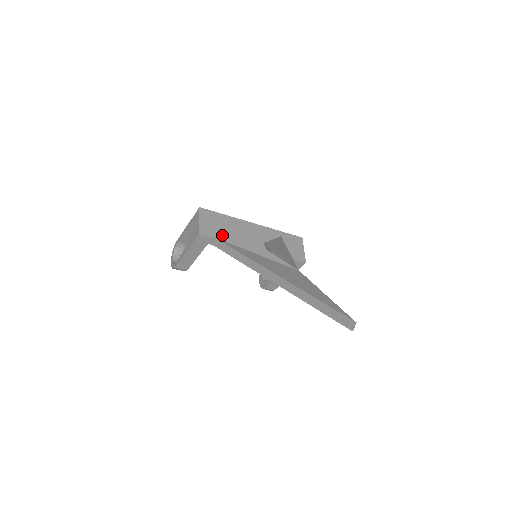
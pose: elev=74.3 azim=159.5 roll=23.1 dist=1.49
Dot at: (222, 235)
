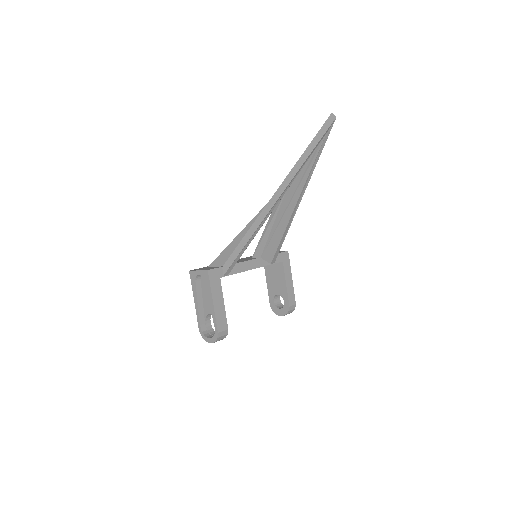
Dot at: (222, 262)
